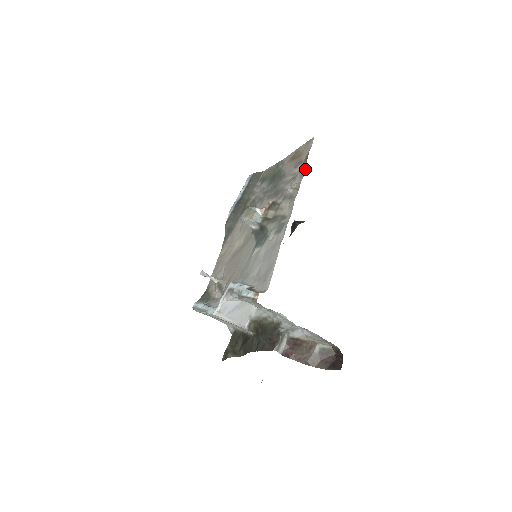
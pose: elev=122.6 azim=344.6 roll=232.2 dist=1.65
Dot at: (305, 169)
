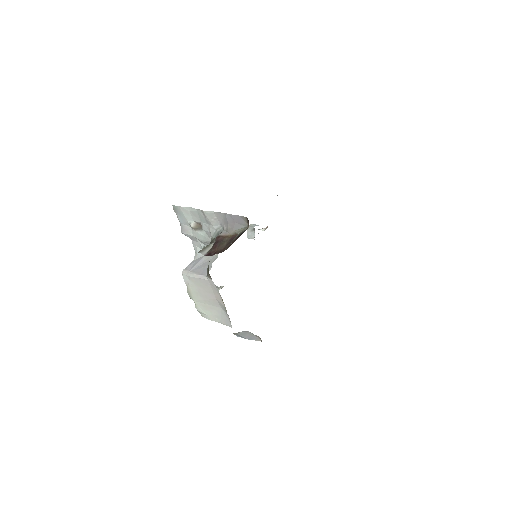
Dot at: occluded
